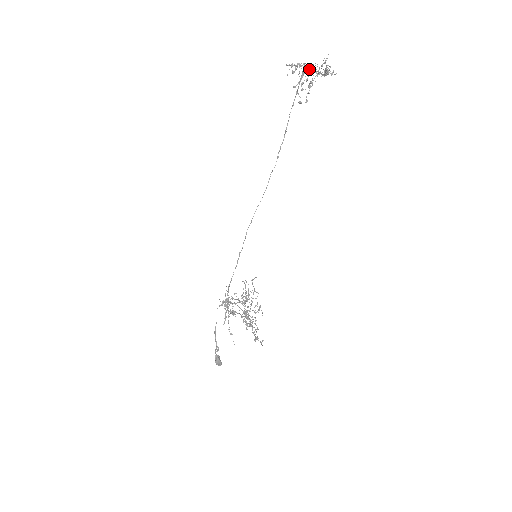
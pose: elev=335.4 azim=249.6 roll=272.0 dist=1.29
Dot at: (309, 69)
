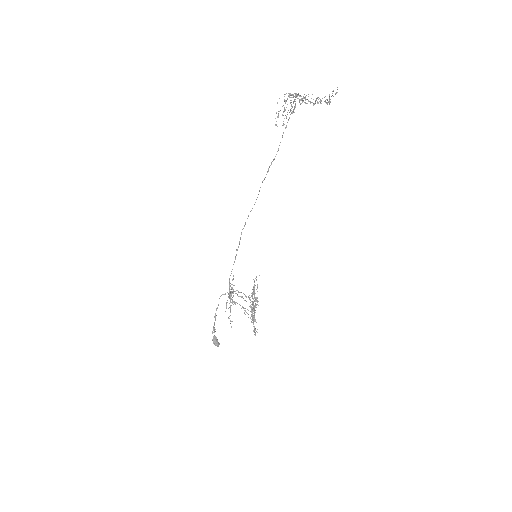
Dot at: (298, 98)
